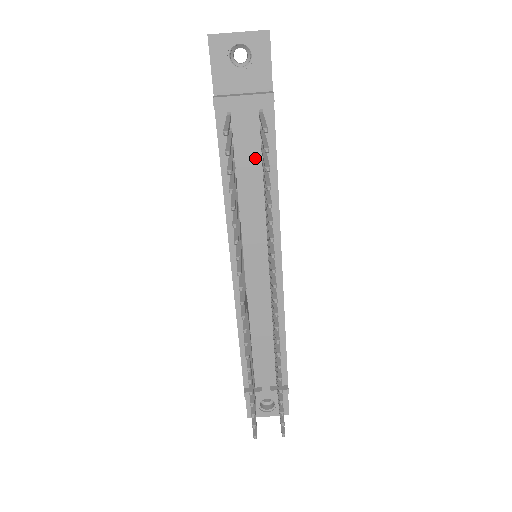
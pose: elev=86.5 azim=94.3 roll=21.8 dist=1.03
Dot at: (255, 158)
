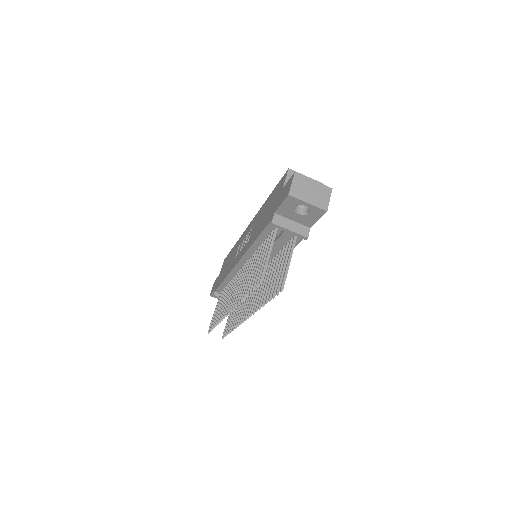
Dot at: occluded
